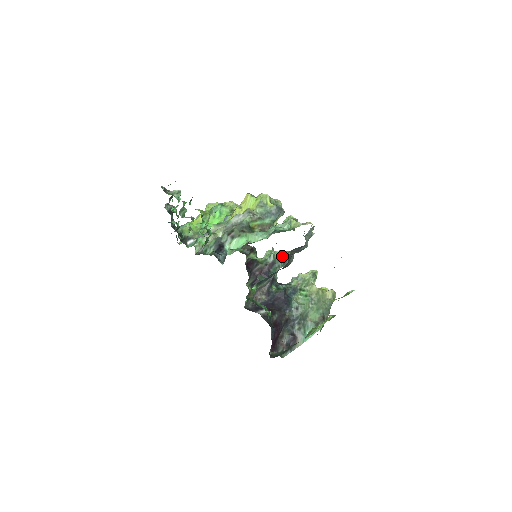
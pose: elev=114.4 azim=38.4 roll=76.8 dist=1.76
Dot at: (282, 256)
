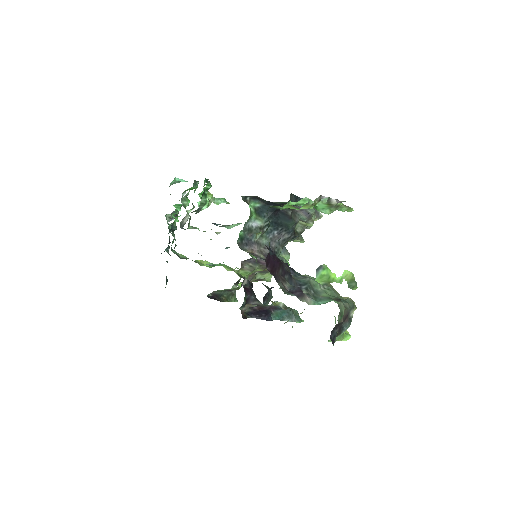
Dot at: occluded
